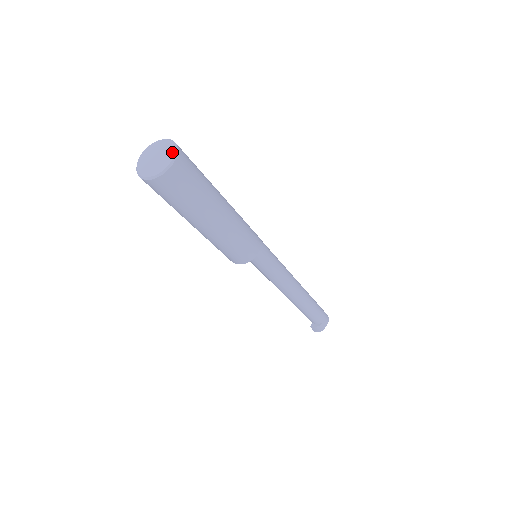
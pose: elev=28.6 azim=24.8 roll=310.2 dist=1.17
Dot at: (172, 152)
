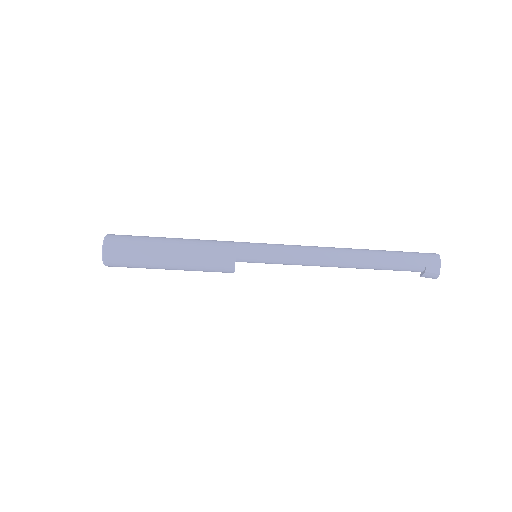
Dot at: (103, 243)
